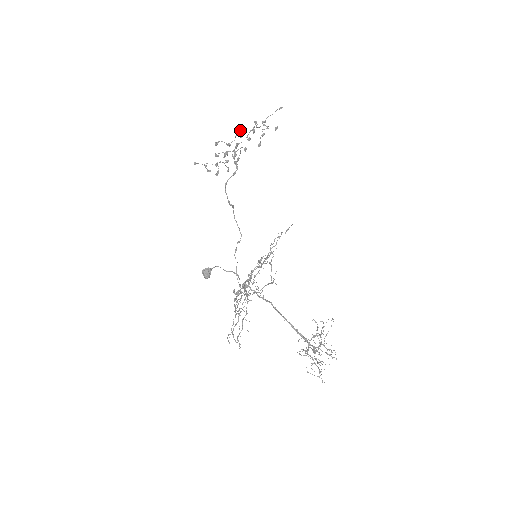
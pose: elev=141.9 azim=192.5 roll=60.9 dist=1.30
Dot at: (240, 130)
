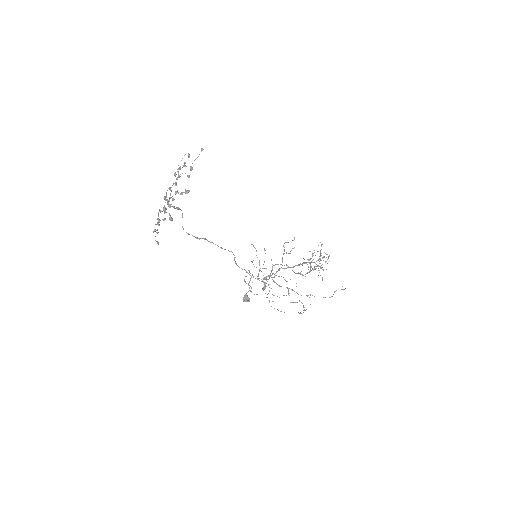
Dot at: occluded
